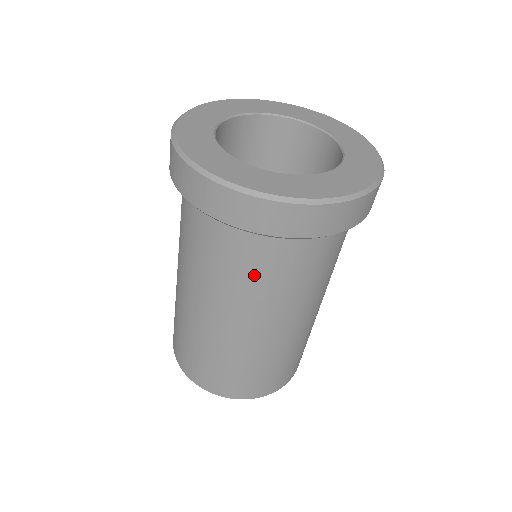
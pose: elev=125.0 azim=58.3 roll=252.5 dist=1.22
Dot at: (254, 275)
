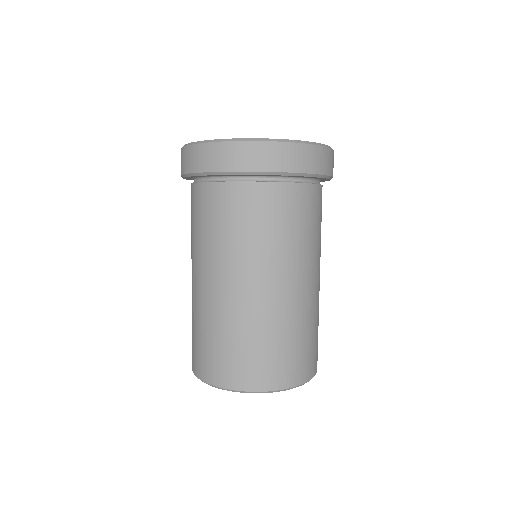
Dot at: (286, 223)
